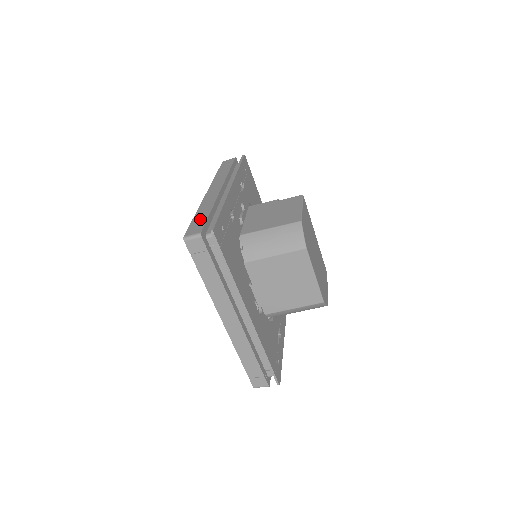
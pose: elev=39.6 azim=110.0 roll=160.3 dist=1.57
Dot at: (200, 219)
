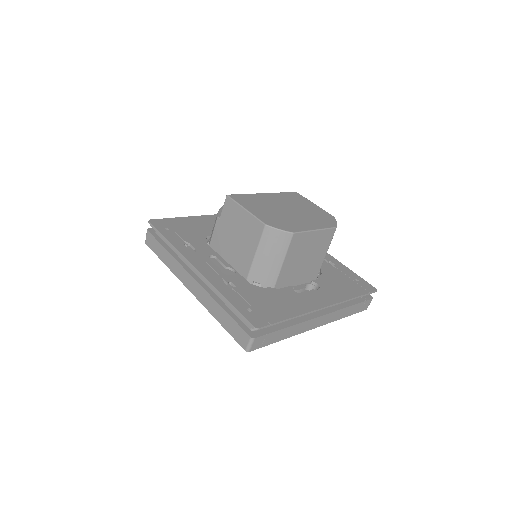
Dot at: (229, 324)
